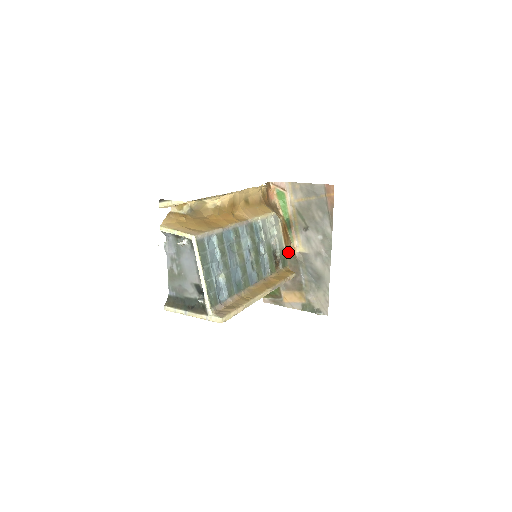
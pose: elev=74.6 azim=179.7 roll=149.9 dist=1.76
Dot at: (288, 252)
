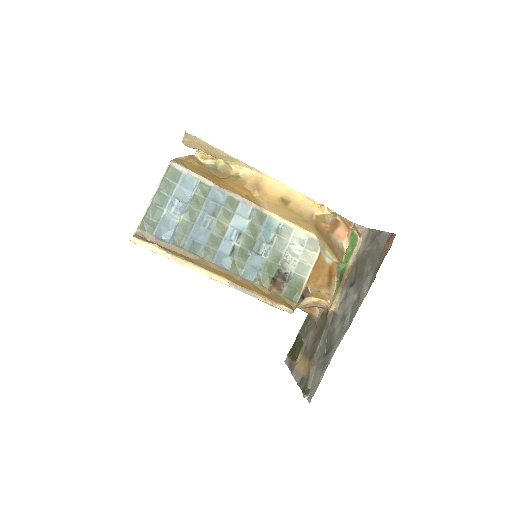
Dot at: (326, 307)
